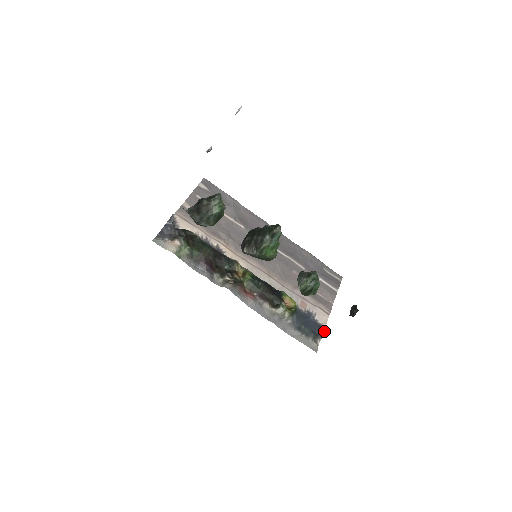
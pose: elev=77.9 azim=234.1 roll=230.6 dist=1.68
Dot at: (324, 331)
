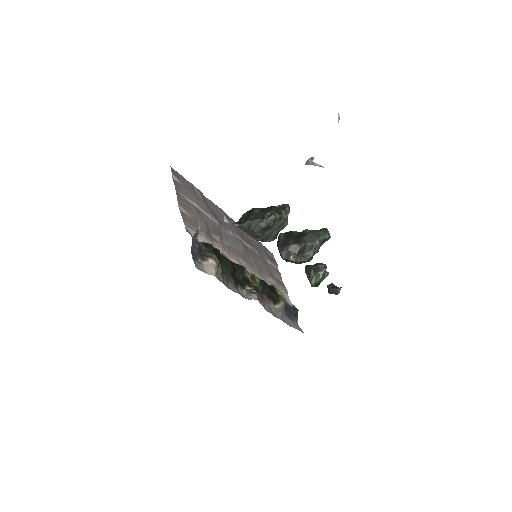
Dot at: (297, 311)
